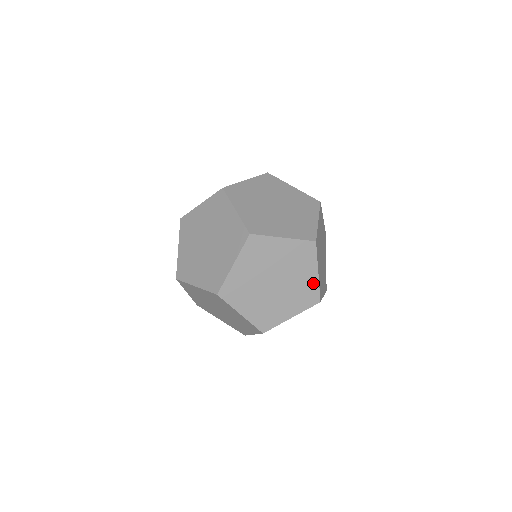
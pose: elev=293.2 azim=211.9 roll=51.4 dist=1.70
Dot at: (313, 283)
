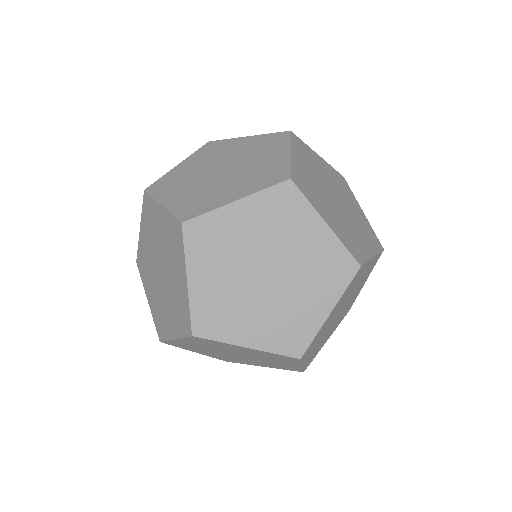
Dot at: (357, 295)
